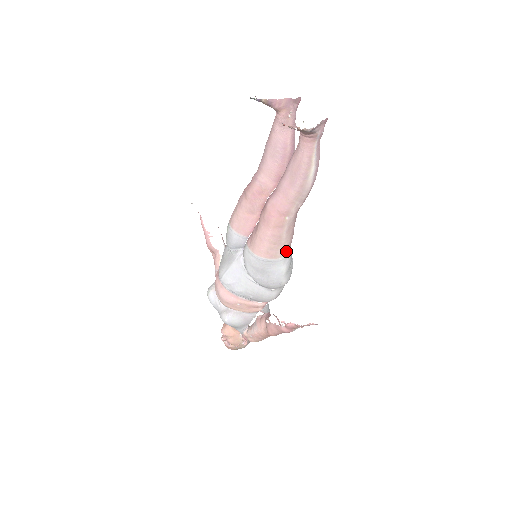
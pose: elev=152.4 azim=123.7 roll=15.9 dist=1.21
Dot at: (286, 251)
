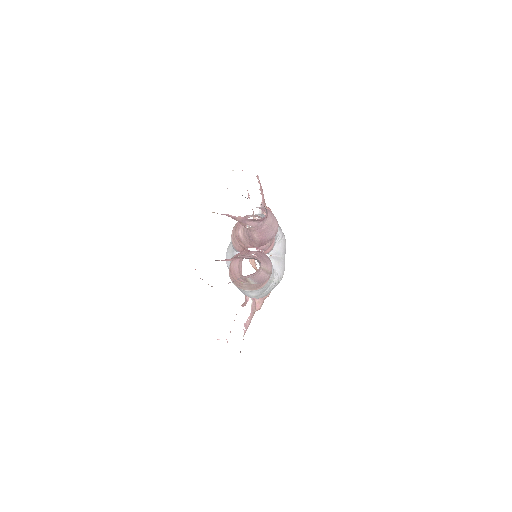
Dot at: (253, 289)
